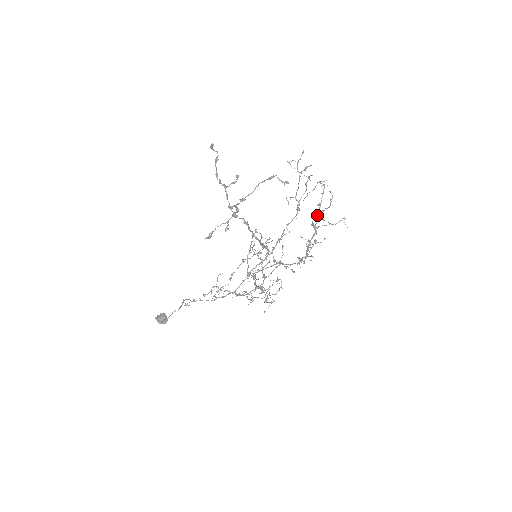
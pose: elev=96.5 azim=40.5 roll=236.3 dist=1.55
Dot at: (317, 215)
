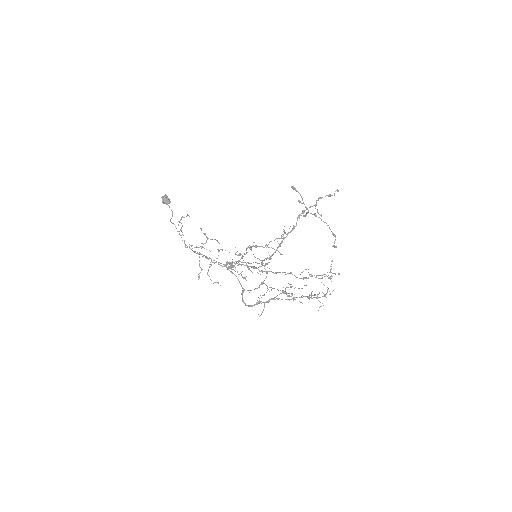
Dot at: (304, 296)
